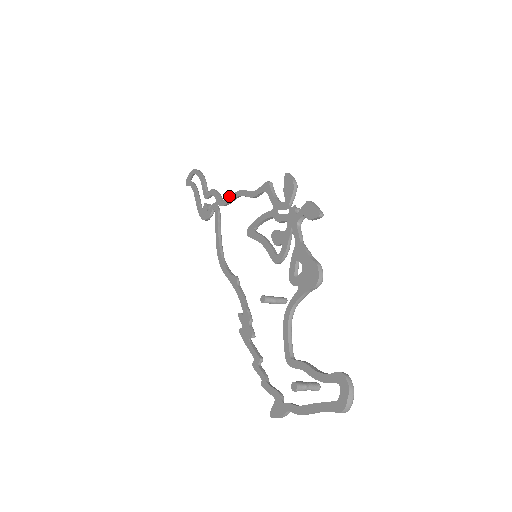
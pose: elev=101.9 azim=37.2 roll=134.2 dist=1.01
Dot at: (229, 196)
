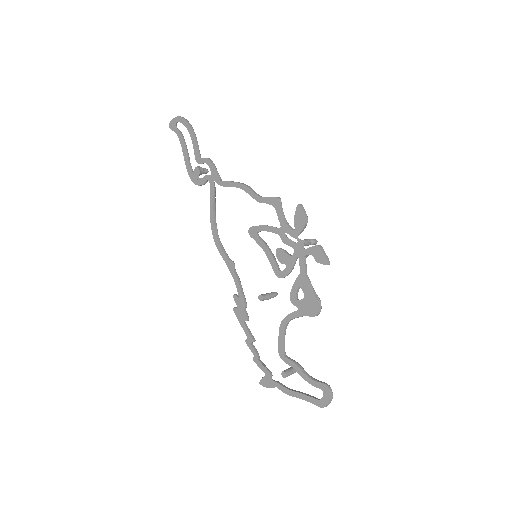
Dot at: (229, 181)
